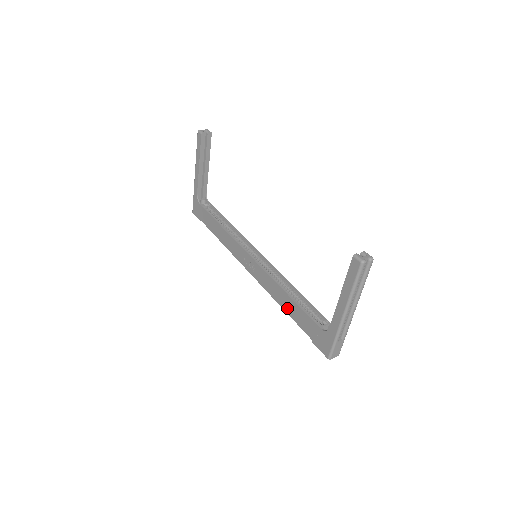
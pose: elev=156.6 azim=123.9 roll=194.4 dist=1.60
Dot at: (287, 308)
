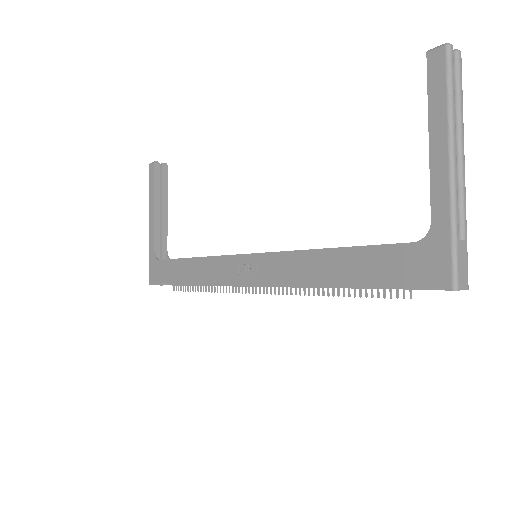
Dot at: (333, 274)
